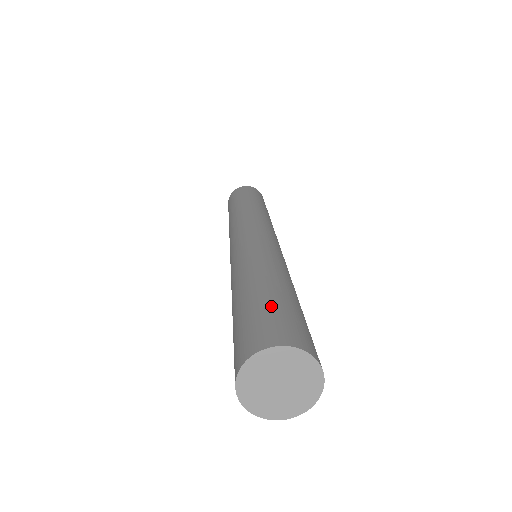
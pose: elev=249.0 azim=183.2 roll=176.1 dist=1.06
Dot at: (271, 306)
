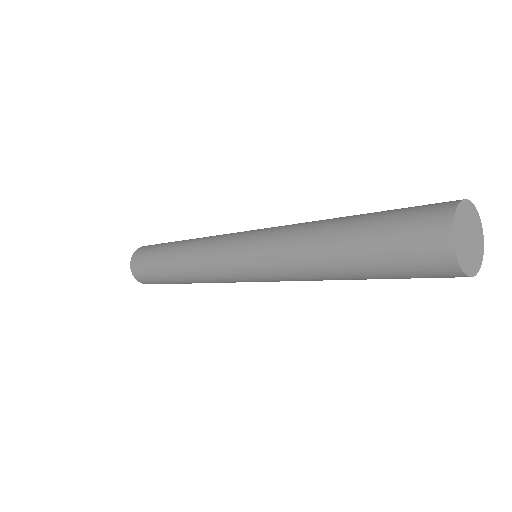
Dot at: occluded
